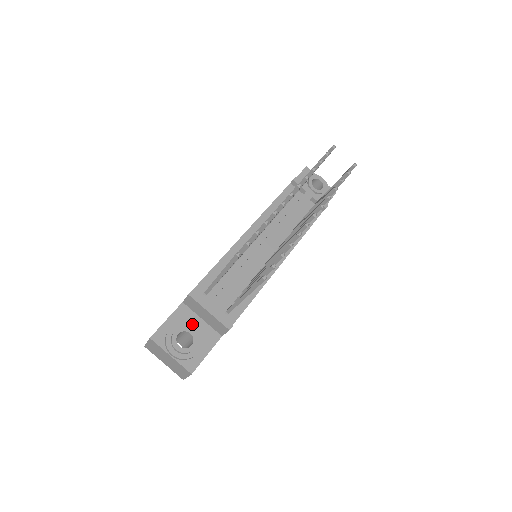
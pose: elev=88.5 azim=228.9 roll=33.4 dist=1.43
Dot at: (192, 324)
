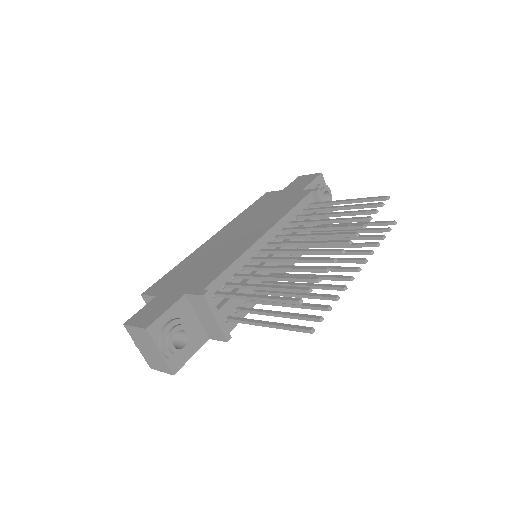
Dot at: (188, 320)
